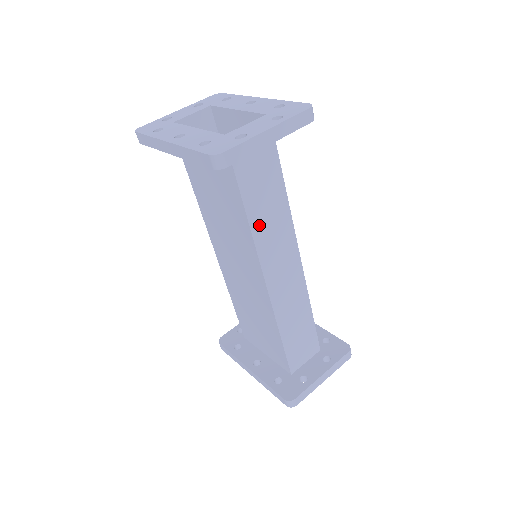
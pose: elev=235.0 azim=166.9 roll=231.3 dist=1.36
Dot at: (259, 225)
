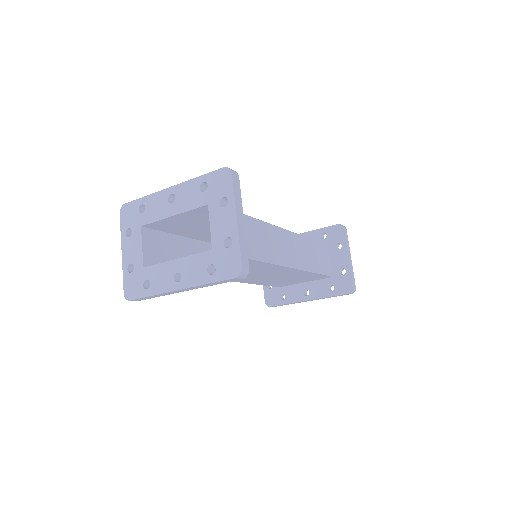
Dot at: (263, 253)
